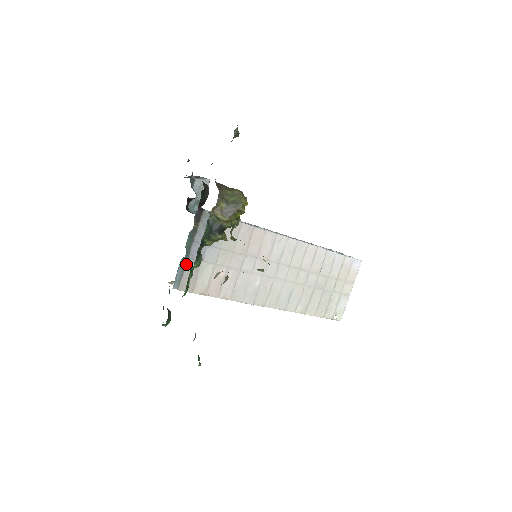
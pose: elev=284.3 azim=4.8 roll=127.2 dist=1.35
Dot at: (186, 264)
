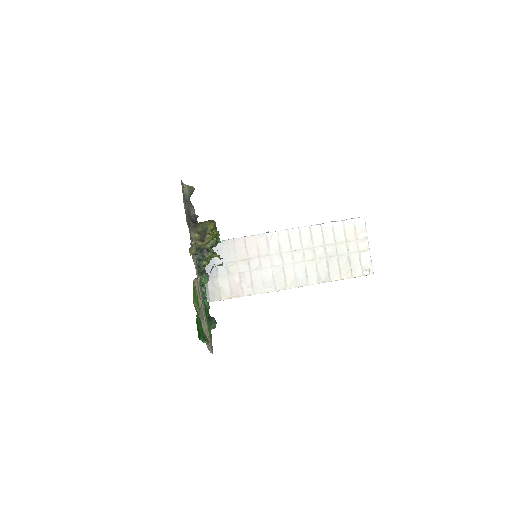
Dot at: (207, 283)
